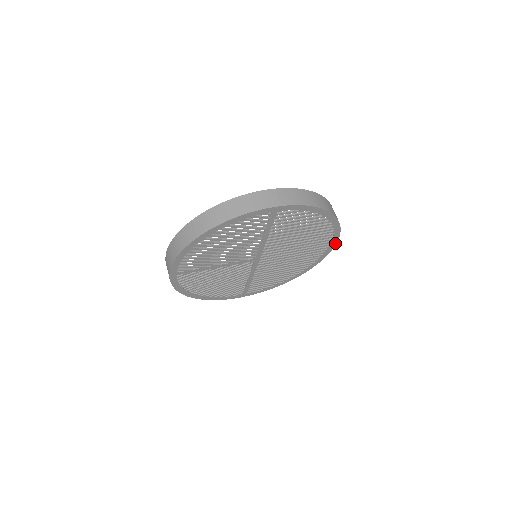
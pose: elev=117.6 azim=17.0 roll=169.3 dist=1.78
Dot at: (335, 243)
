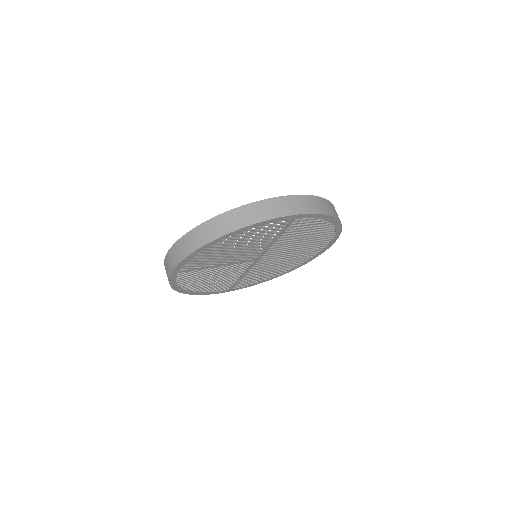
Dot at: (329, 246)
